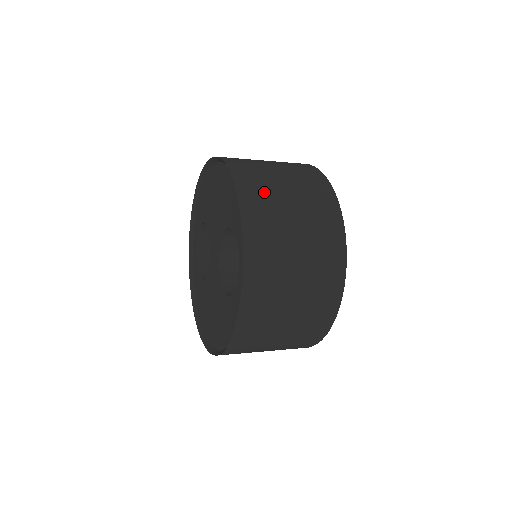
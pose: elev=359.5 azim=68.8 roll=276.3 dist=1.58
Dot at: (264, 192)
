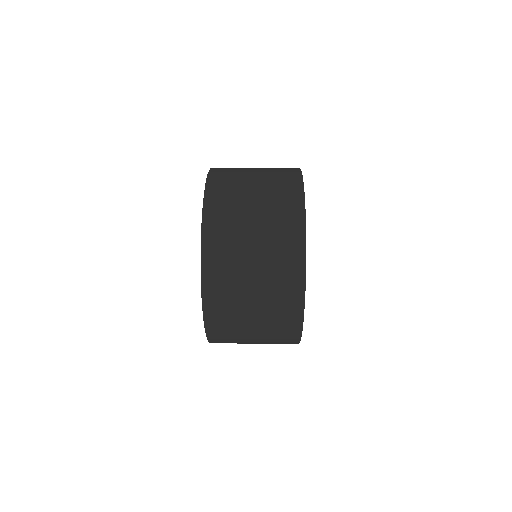
Dot at: (228, 244)
